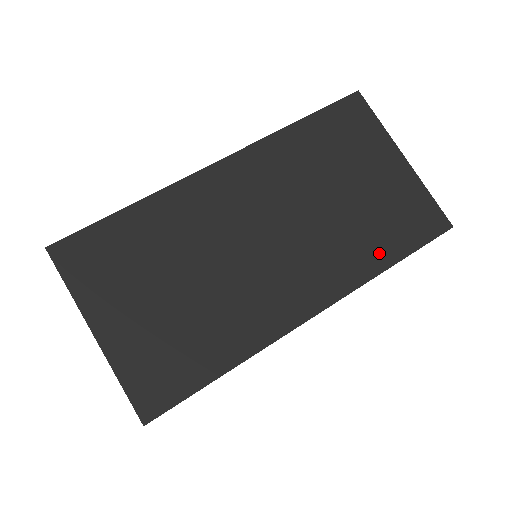
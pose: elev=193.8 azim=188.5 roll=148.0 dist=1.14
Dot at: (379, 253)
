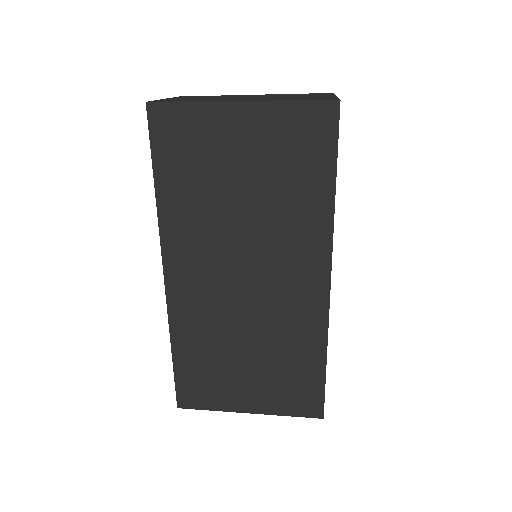
Dot at: (316, 196)
